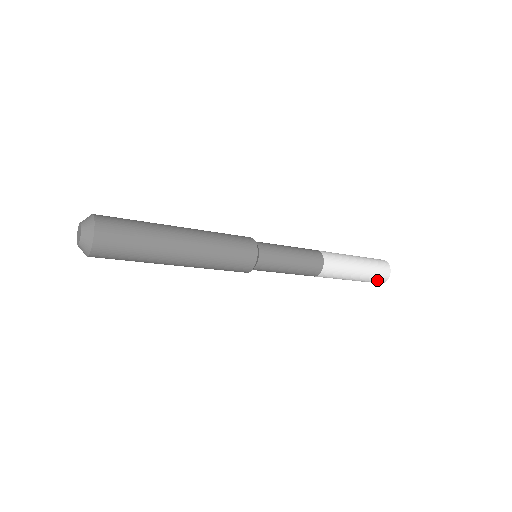
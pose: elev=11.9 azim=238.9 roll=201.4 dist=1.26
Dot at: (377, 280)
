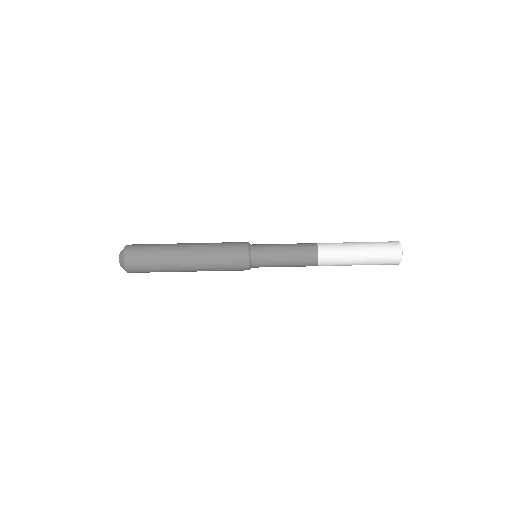
Dot at: (390, 258)
